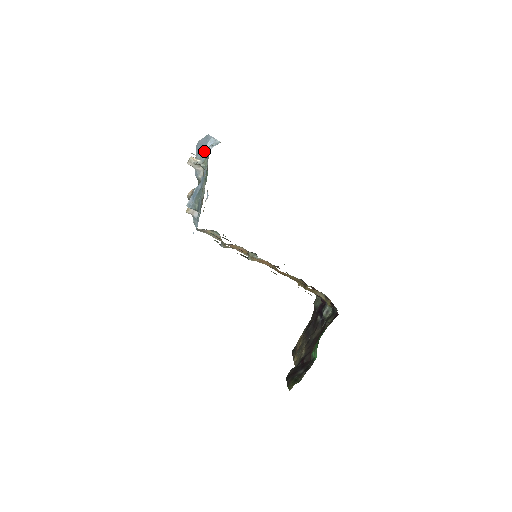
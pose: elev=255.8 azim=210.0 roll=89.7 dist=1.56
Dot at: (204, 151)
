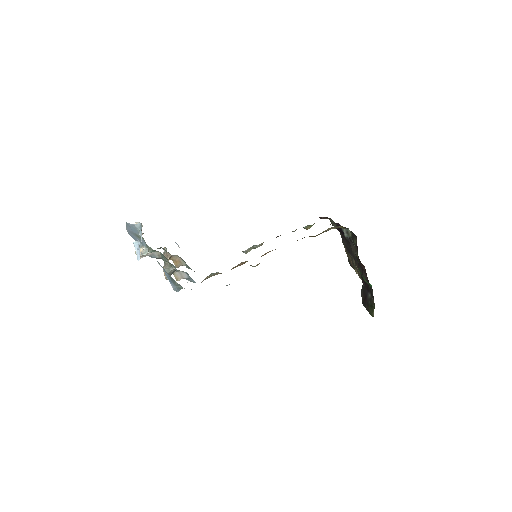
Dot at: (138, 238)
